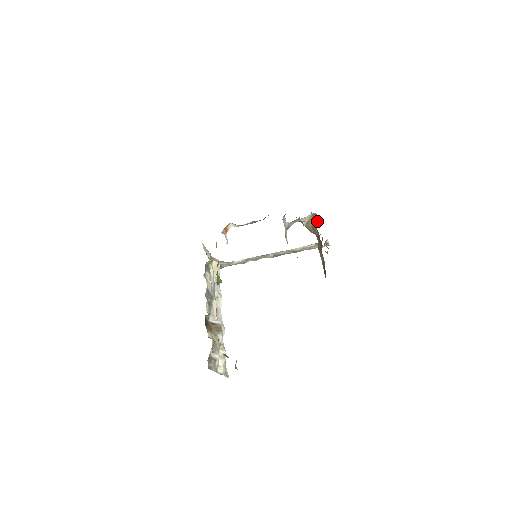
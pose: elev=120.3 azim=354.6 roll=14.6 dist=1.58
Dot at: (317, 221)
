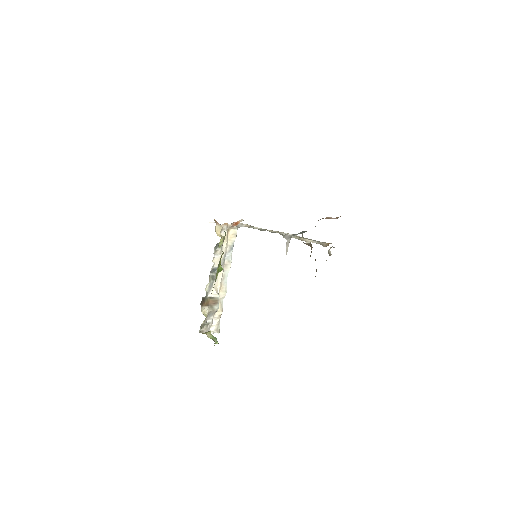
Dot at: occluded
